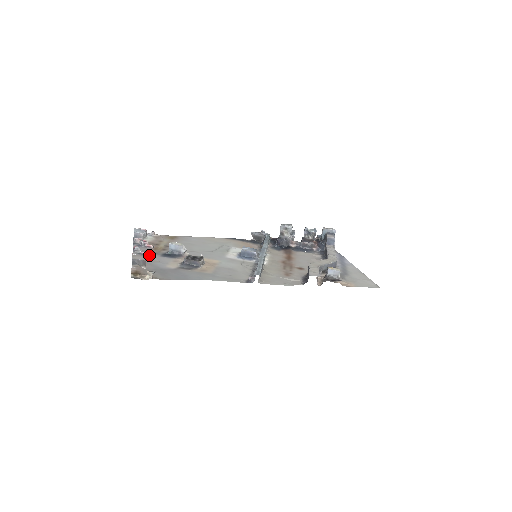
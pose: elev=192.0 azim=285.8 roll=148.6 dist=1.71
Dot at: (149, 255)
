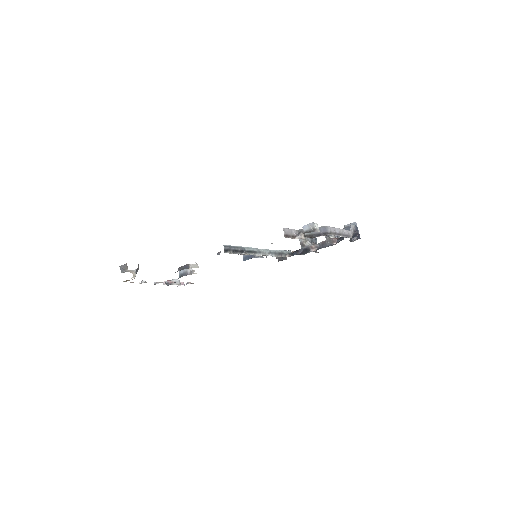
Dot at: occluded
